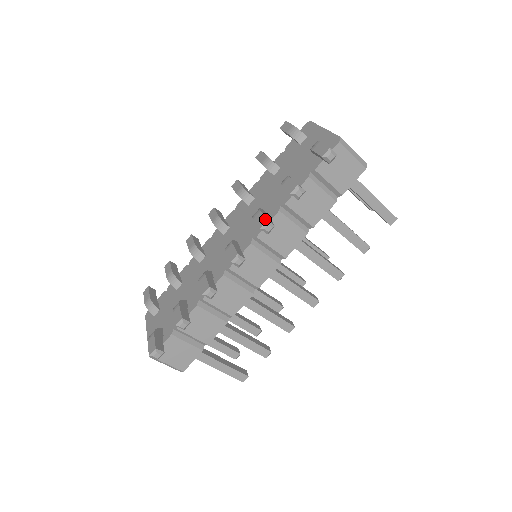
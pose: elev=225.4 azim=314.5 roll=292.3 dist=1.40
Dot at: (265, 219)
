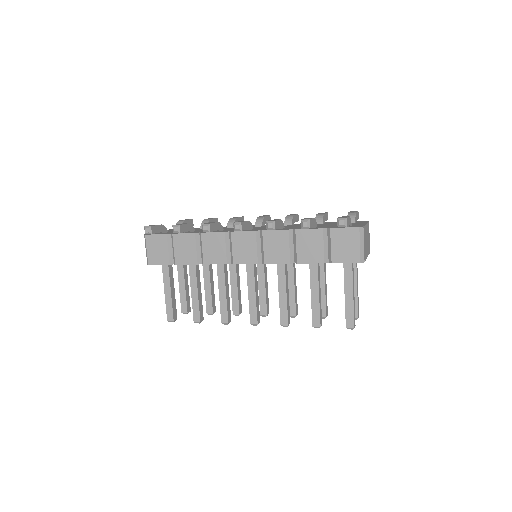
Dot at: (274, 220)
